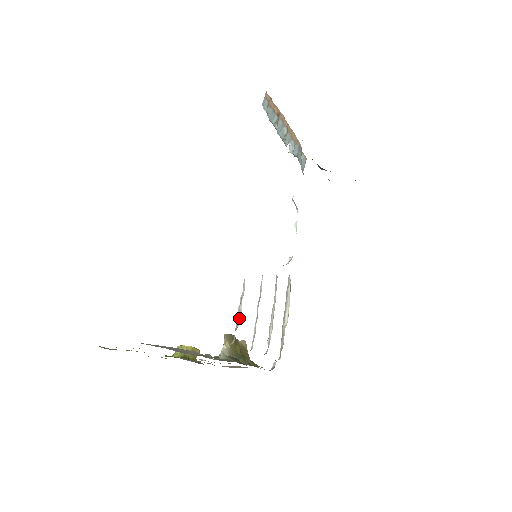
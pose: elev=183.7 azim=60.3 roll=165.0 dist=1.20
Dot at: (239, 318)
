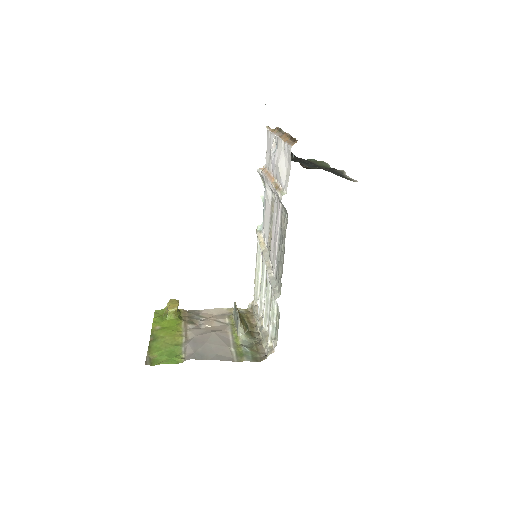
Dot at: (273, 328)
